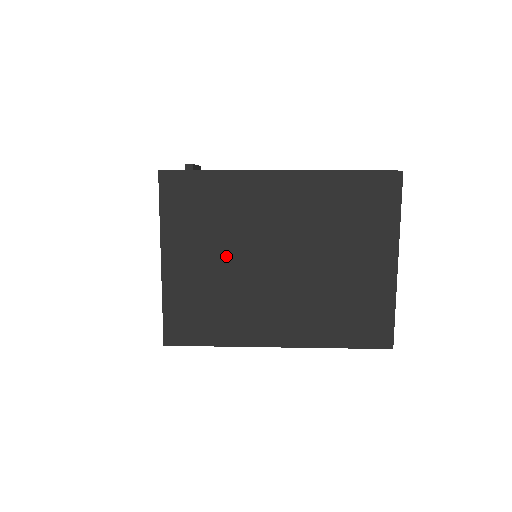
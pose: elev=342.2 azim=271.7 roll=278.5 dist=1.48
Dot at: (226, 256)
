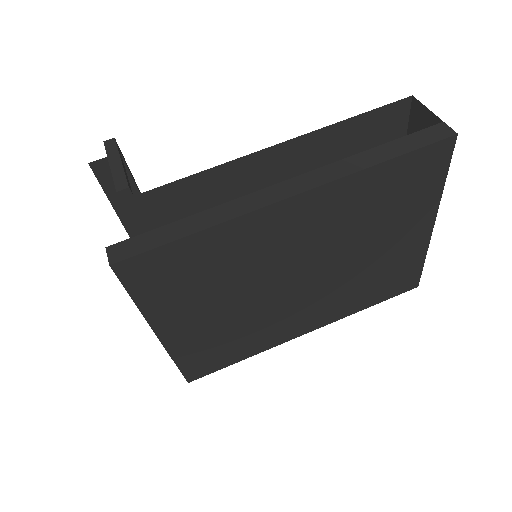
Dot at: (237, 300)
